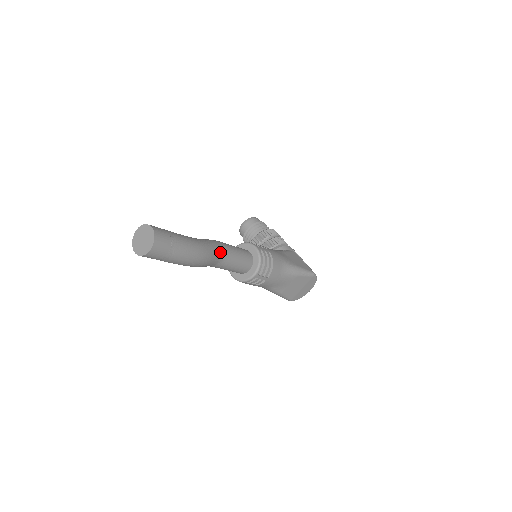
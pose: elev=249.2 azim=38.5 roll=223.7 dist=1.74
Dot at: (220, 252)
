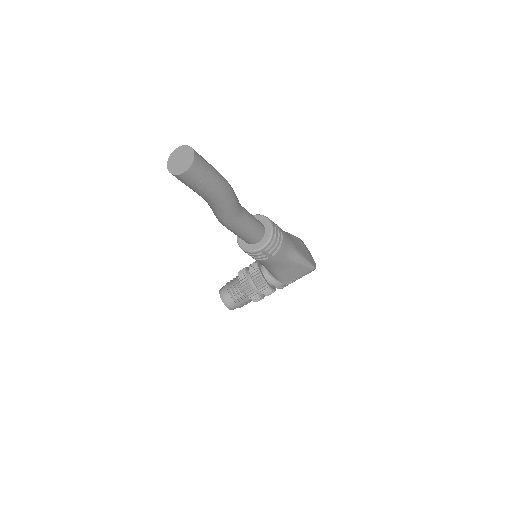
Dot at: occluded
